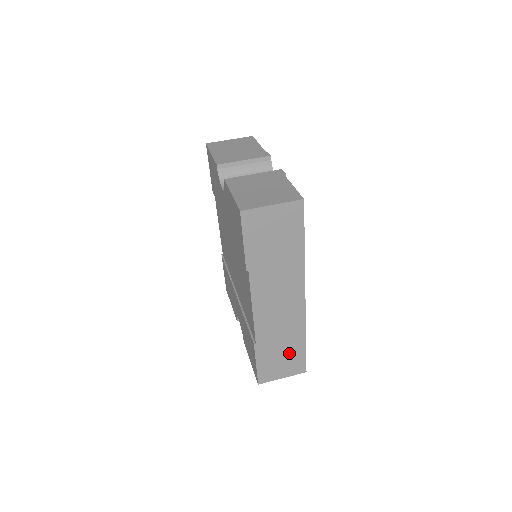
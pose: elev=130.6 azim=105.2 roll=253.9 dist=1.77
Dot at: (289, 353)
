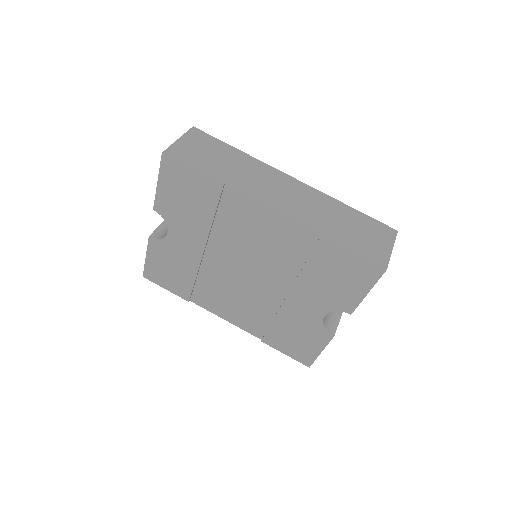
Dot at: (357, 225)
